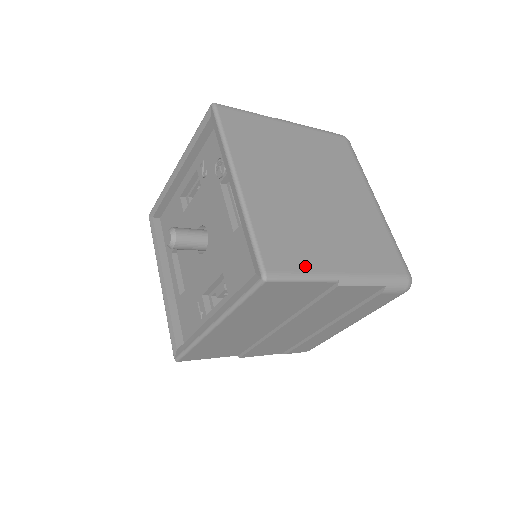
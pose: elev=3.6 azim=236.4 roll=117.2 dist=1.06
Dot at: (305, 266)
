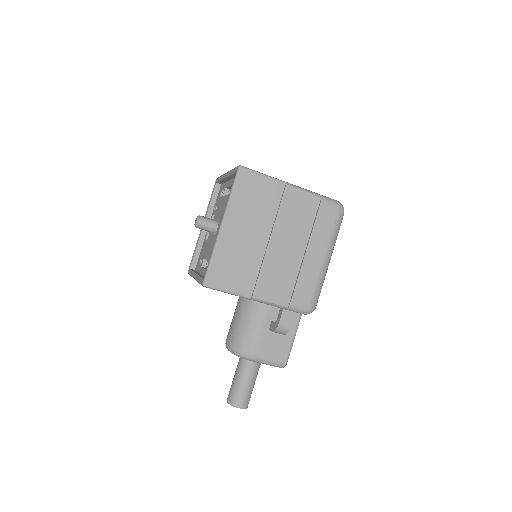
Dot at: occluded
